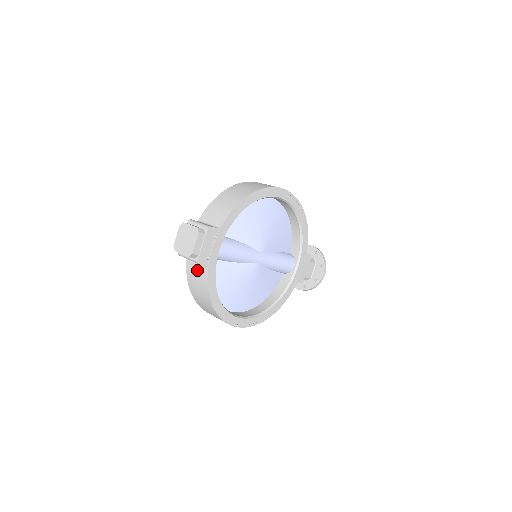
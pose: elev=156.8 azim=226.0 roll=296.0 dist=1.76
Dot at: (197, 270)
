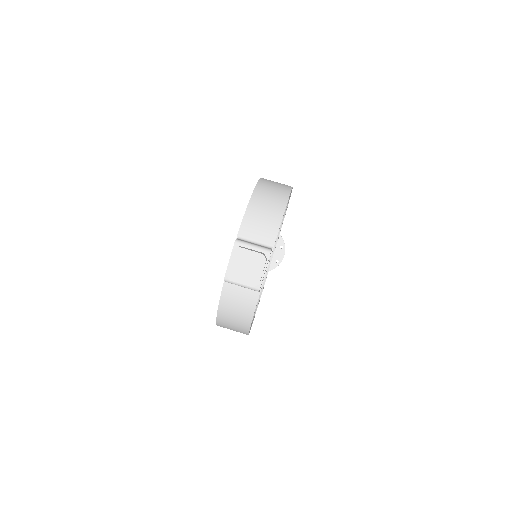
Dot at: (241, 293)
